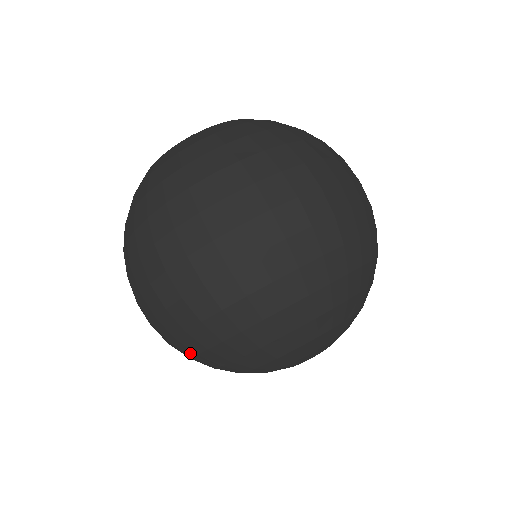
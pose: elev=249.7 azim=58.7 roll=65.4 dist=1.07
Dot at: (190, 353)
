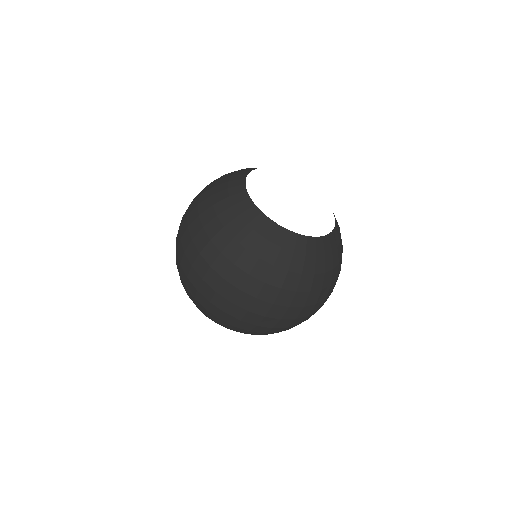
Dot at: (191, 299)
